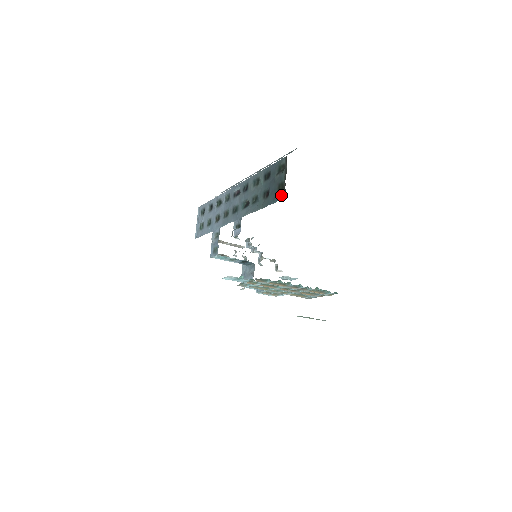
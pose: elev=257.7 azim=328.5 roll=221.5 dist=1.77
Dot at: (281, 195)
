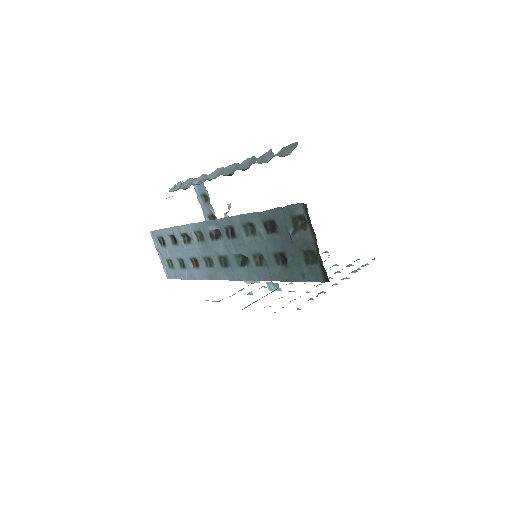
Dot at: (317, 274)
